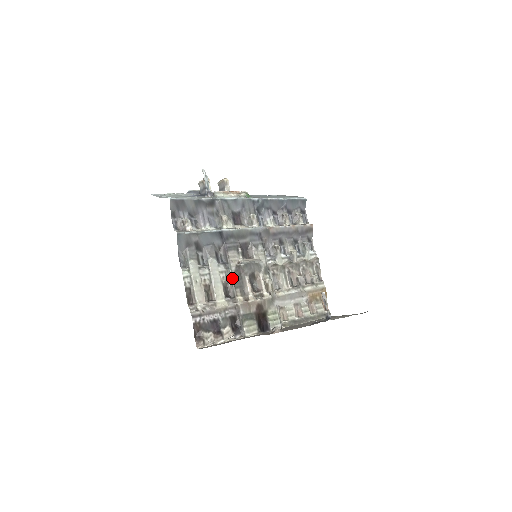
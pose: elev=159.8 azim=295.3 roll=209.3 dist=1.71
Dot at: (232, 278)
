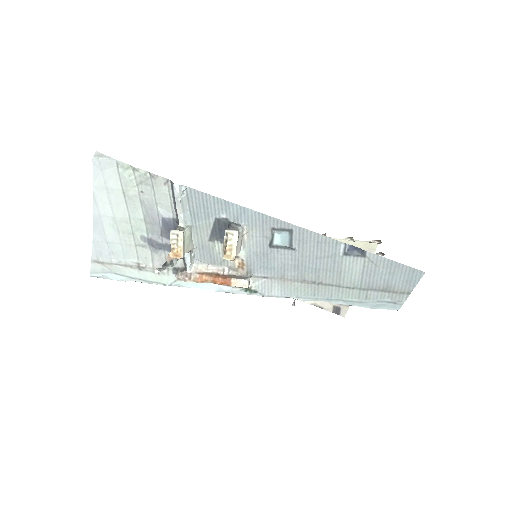
Dot at: occluded
